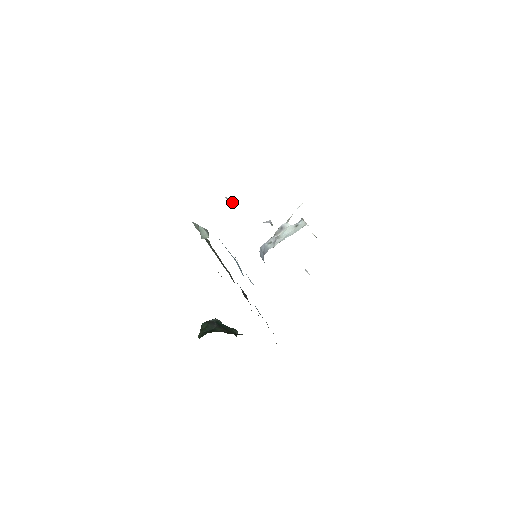
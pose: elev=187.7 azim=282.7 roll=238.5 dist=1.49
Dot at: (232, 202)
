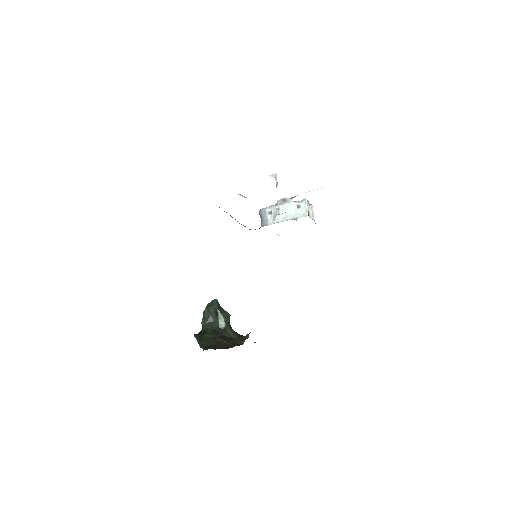
Dot at: (244, 196)
